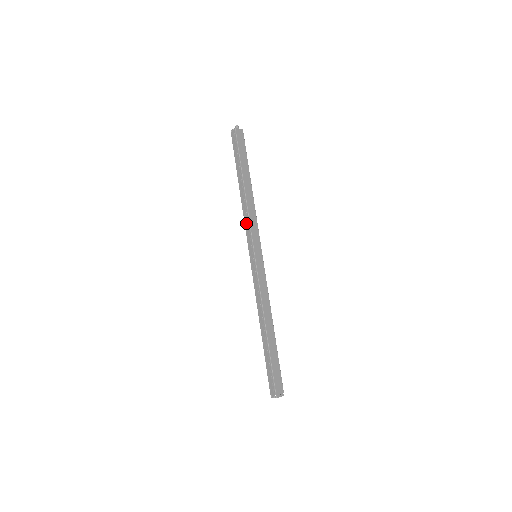
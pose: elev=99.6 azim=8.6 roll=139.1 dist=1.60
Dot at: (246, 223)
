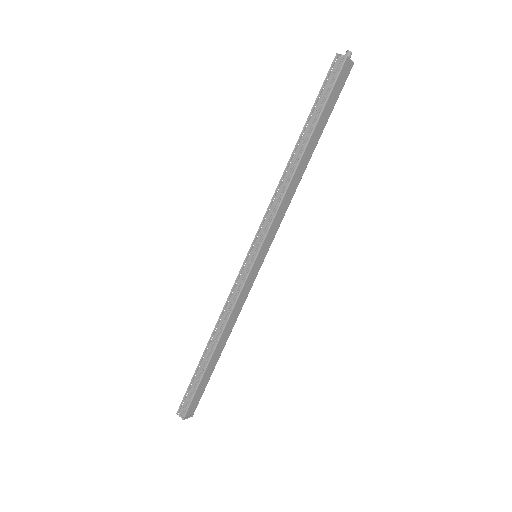
Dot at: (271, 209)
